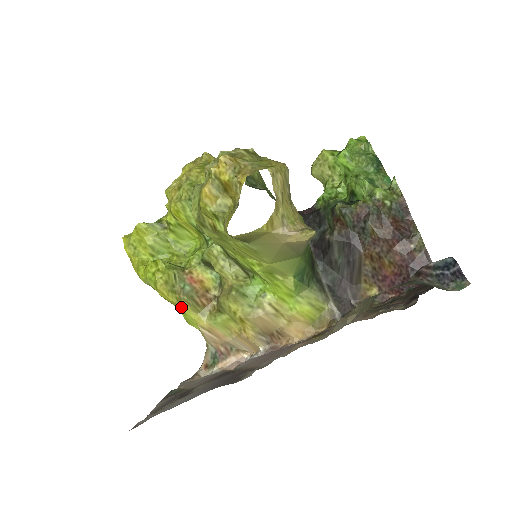
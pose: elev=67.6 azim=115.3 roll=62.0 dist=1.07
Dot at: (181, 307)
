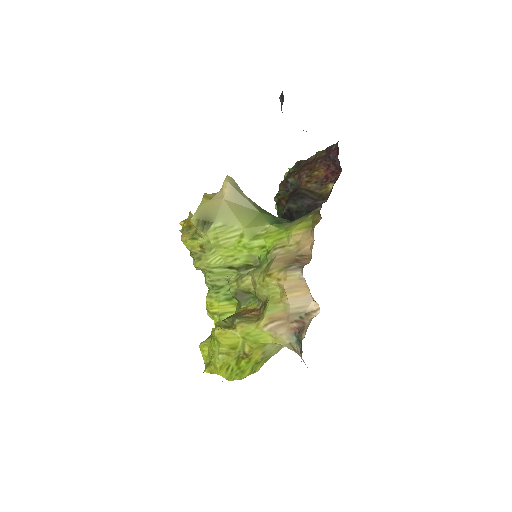
Dot at: (241, 332)
